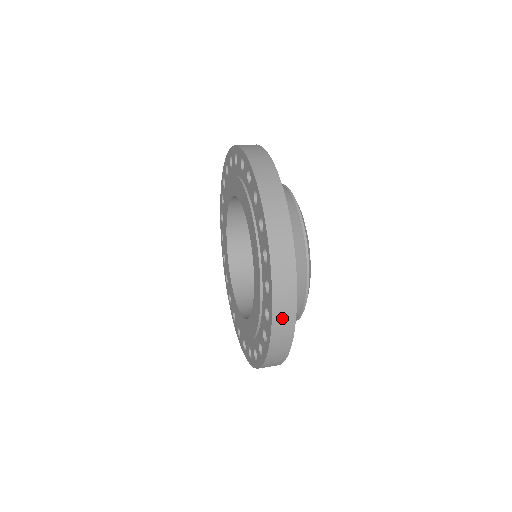
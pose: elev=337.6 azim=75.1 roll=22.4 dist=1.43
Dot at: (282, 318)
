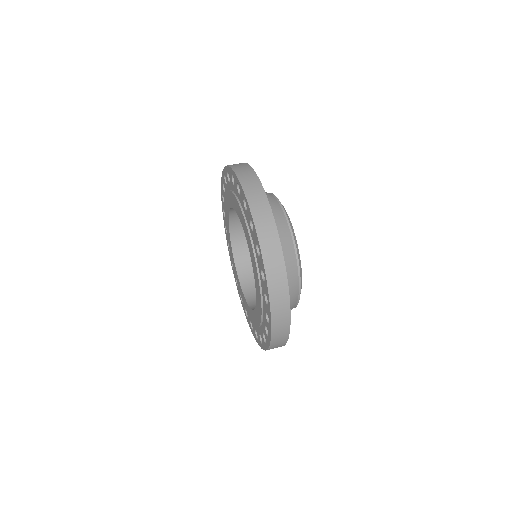
Dot at: (274, 272)
